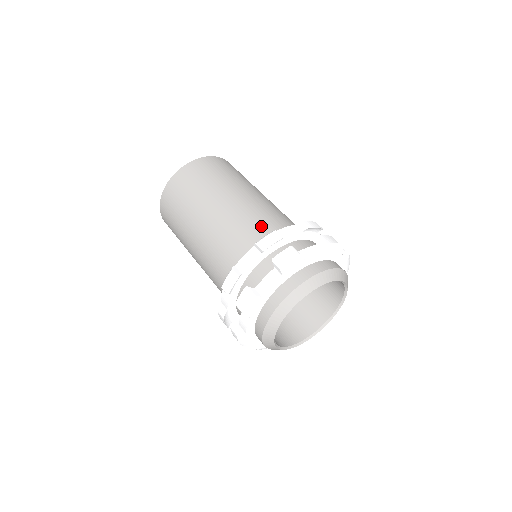
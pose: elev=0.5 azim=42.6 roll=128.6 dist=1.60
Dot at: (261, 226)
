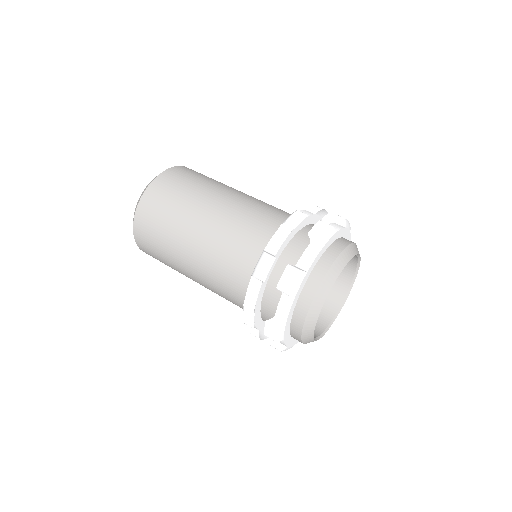
Dot at: (247, 244)
